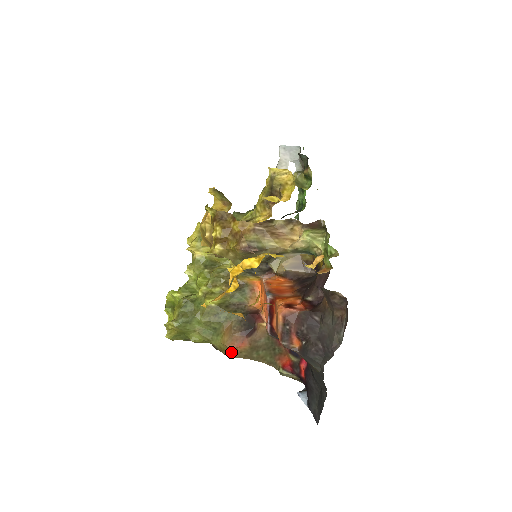
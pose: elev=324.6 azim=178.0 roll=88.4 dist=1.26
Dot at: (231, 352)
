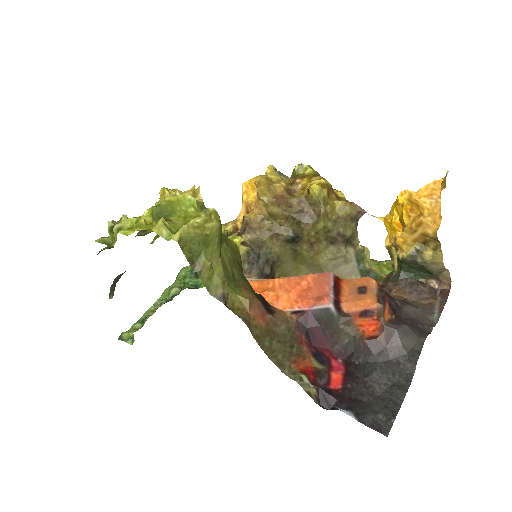
Dot at: (249, 317)
